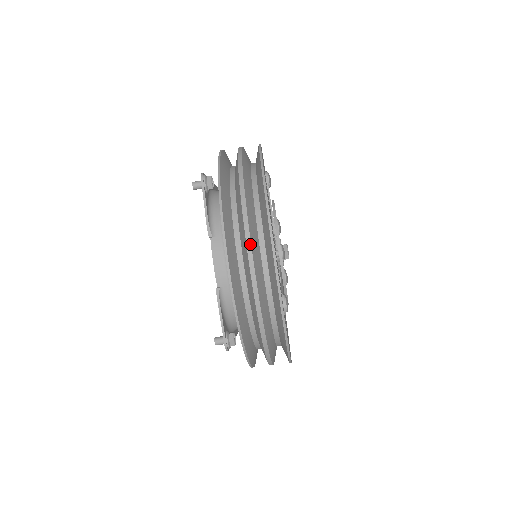
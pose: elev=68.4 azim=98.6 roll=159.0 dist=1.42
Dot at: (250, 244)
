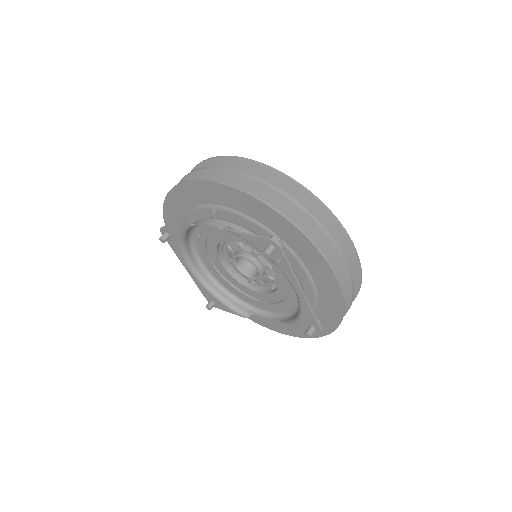
Dot at: (203, 168)
